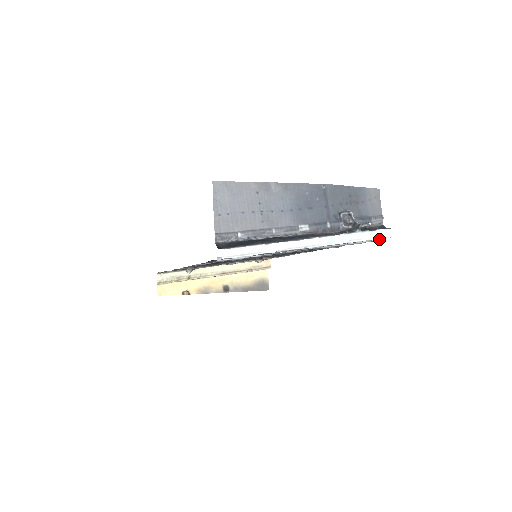
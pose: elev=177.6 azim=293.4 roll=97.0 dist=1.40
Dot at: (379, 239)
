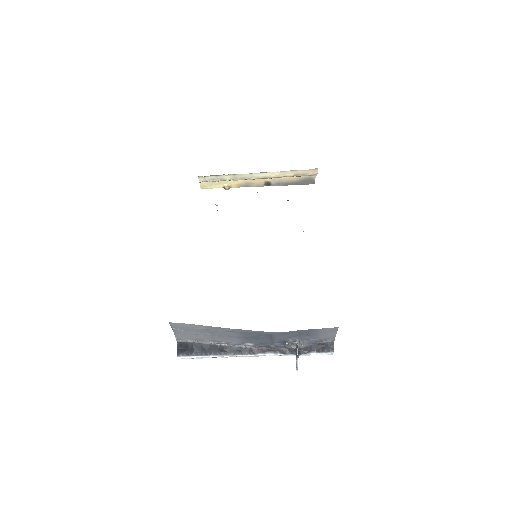
Dot at: occluded
